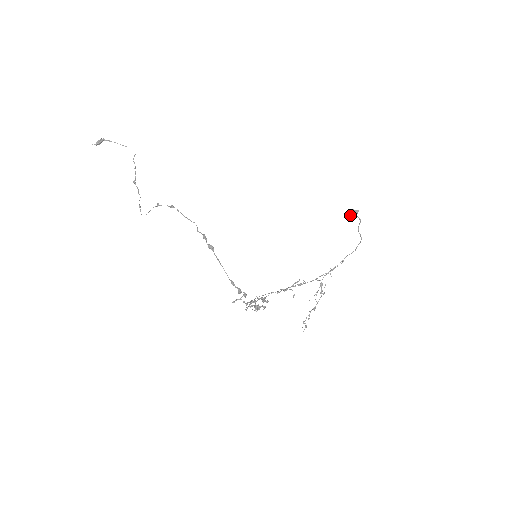
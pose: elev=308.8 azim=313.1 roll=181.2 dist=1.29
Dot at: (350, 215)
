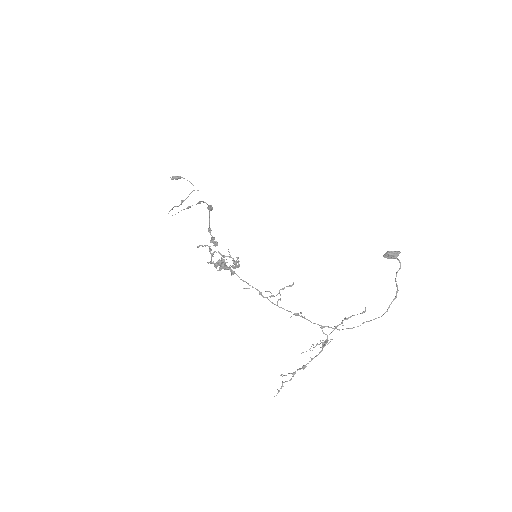
Dot at: (387, 251)
